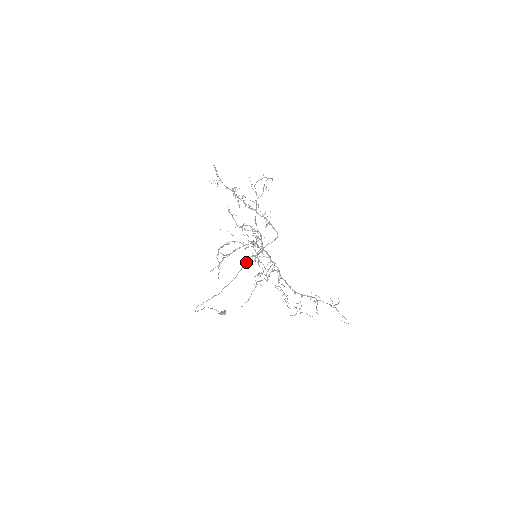
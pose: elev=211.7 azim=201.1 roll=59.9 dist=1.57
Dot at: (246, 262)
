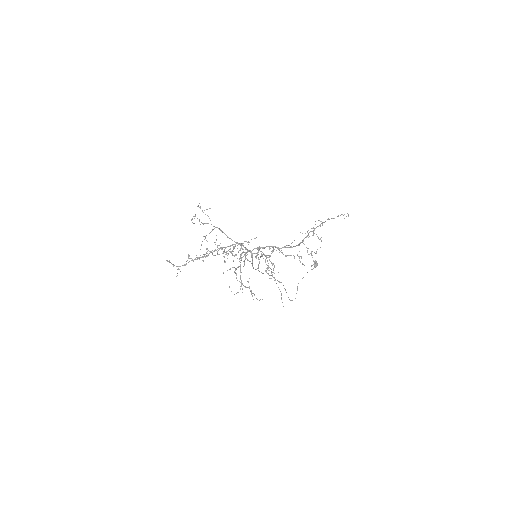
Dot at: (256, 269)
